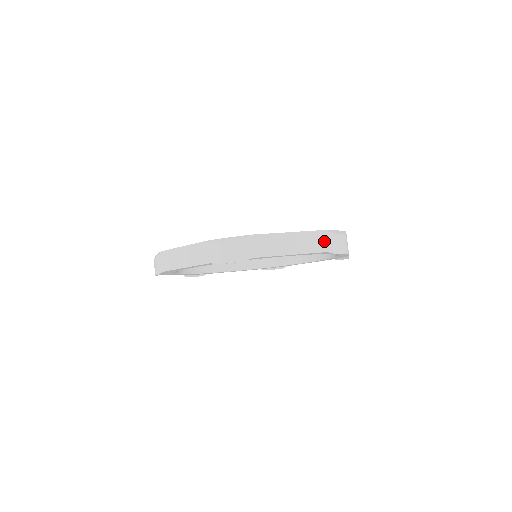
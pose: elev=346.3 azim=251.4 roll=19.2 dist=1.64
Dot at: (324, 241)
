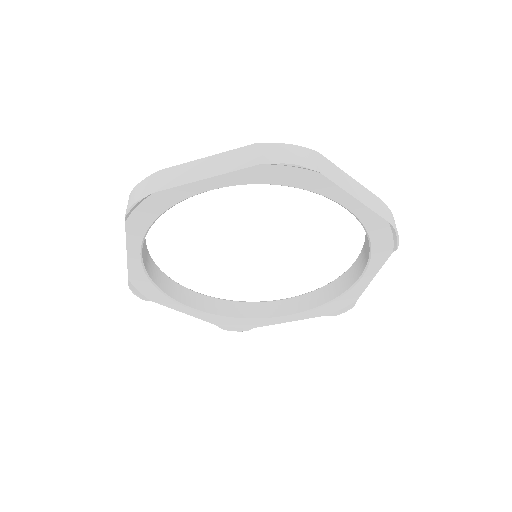
Dot at: (256, 154)
